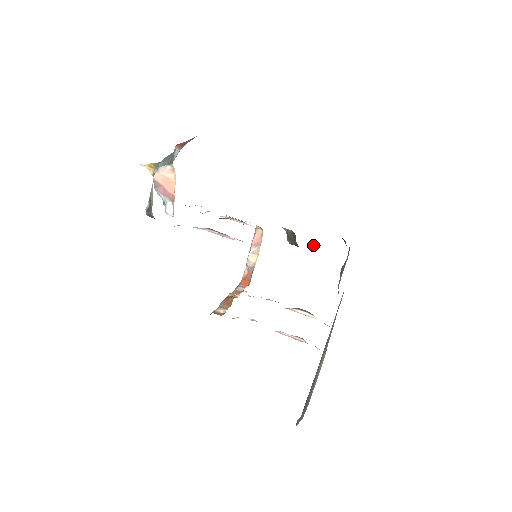
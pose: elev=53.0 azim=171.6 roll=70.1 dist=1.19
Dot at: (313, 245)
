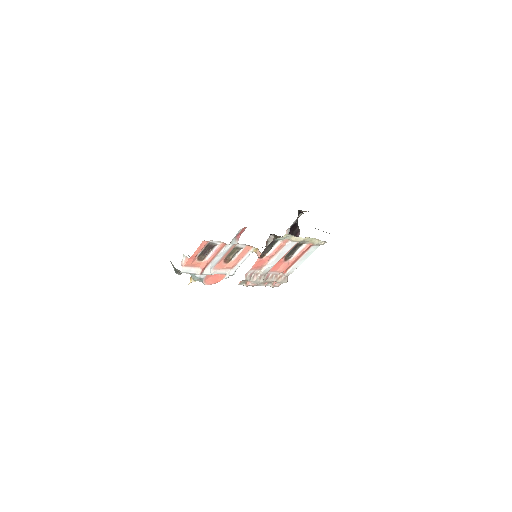
Dot at: (297, 235)
